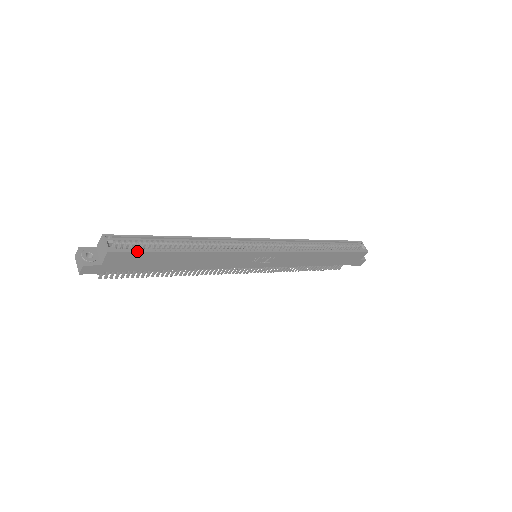
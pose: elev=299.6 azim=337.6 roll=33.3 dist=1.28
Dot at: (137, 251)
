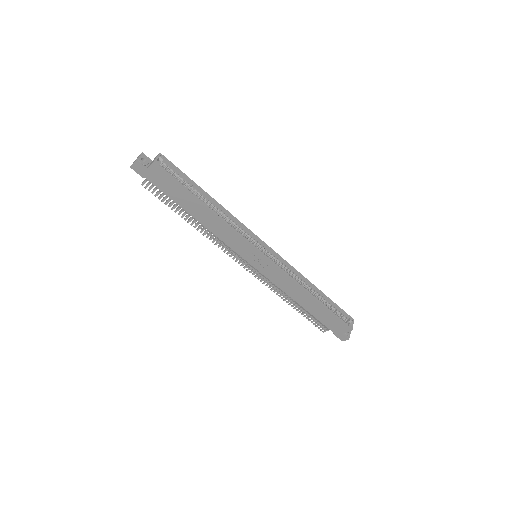
Dot at: (172, 177)
